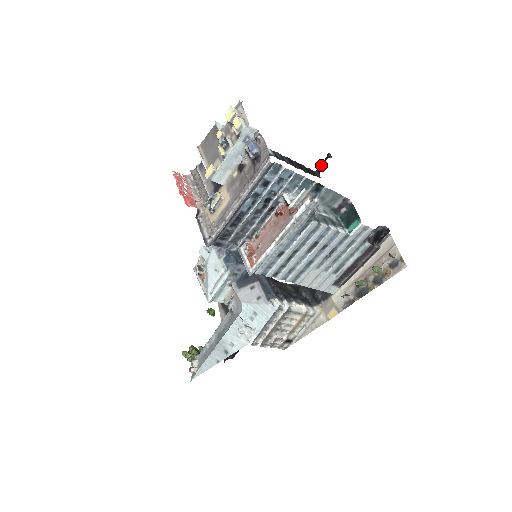
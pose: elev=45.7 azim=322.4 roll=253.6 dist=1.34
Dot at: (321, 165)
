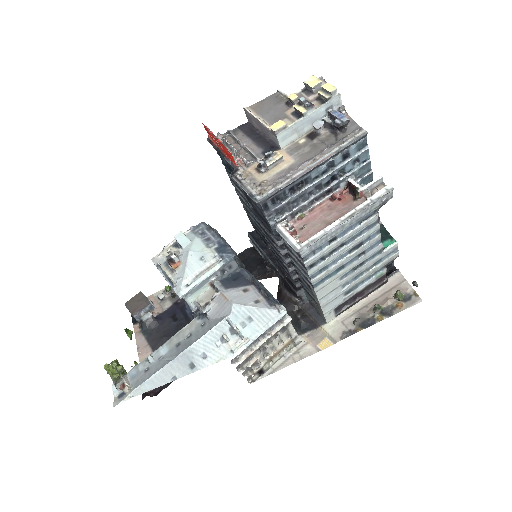
Dot at: occluded
